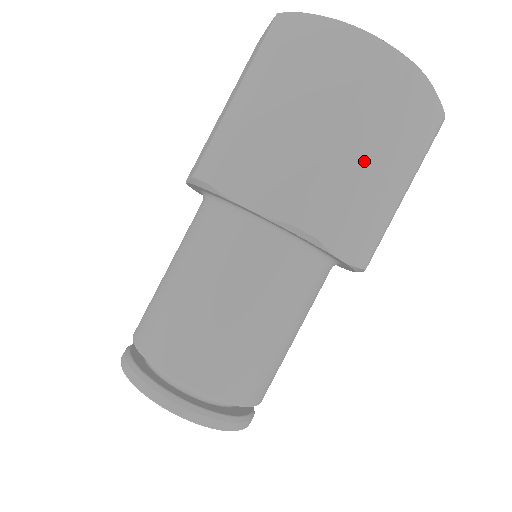
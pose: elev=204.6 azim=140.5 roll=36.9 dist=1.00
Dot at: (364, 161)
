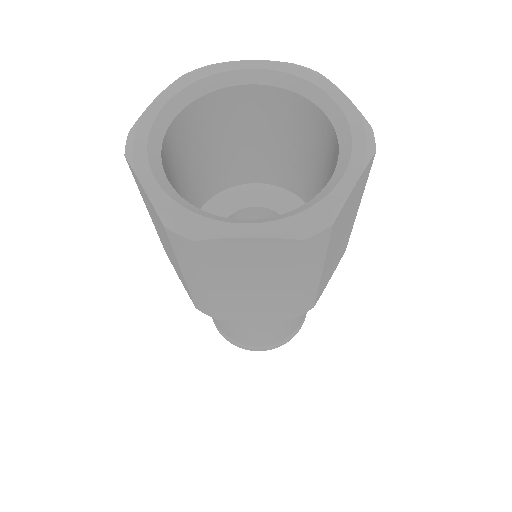
Dot at: (214, 290)
